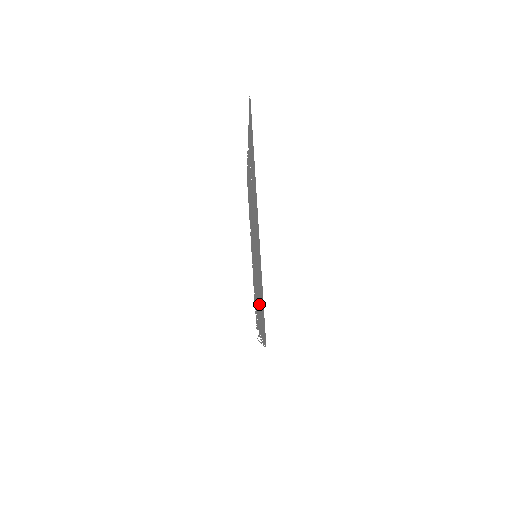
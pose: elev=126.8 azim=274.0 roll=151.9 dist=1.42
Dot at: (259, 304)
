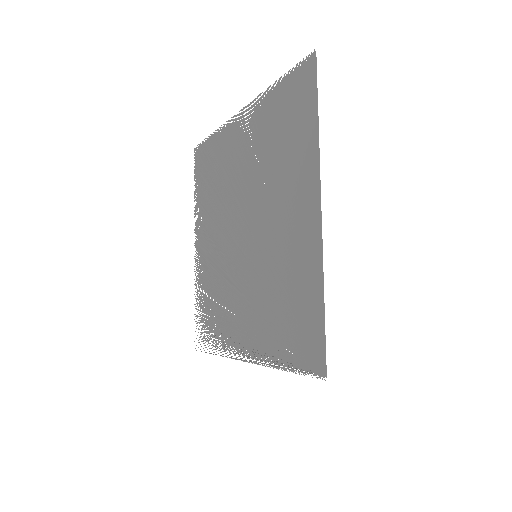
Dot at: (264, 317)
